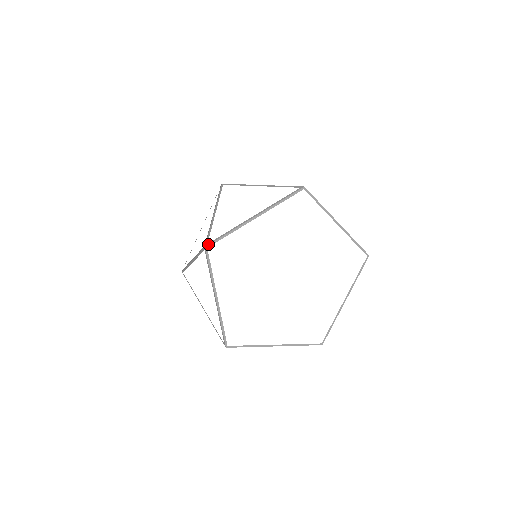
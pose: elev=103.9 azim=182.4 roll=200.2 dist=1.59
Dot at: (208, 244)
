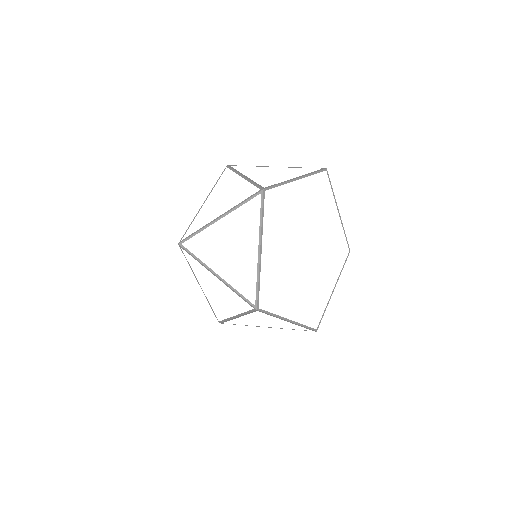
Dot at: (256, 306)
